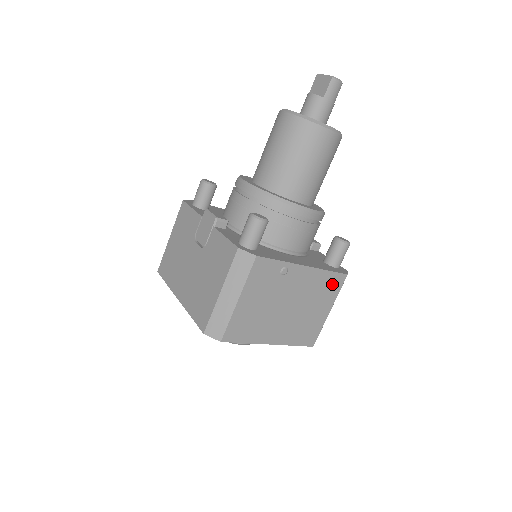
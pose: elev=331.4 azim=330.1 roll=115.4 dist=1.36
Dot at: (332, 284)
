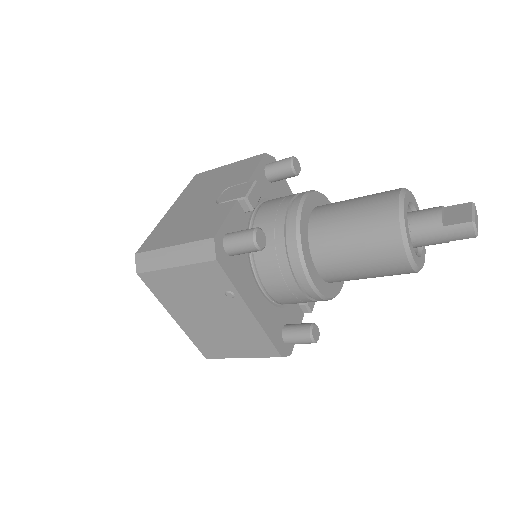
Dot at: (262, 347)
